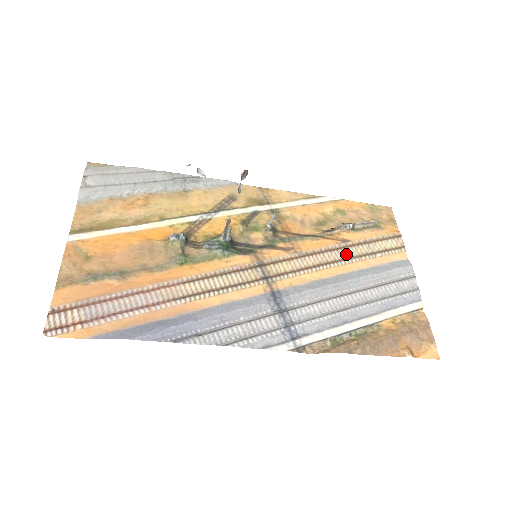
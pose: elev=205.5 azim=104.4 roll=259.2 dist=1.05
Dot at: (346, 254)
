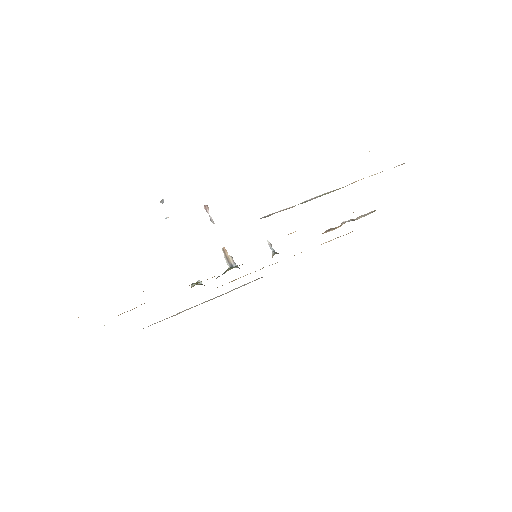
Dot at: occluded
